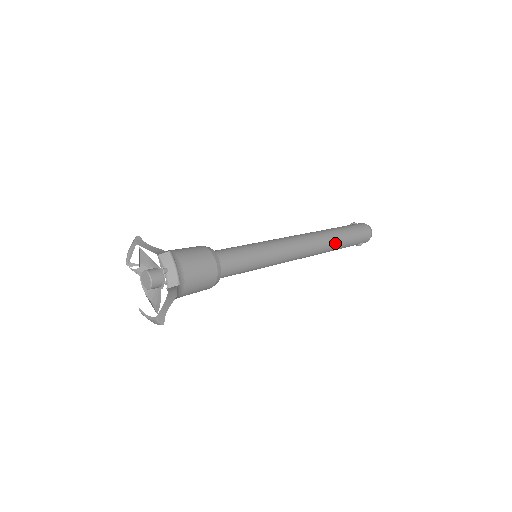
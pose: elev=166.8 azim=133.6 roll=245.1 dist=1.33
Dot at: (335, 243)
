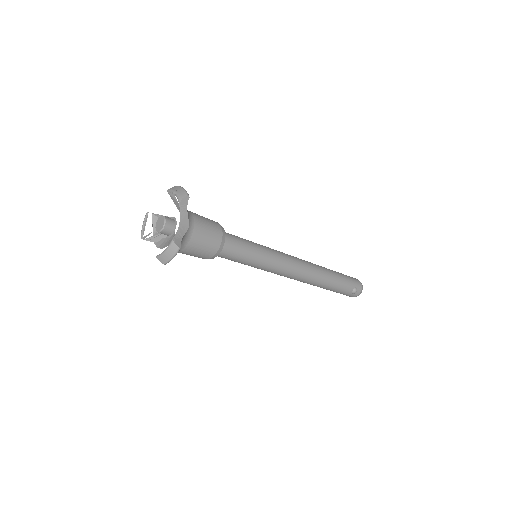
Dot at: (327, 271)
